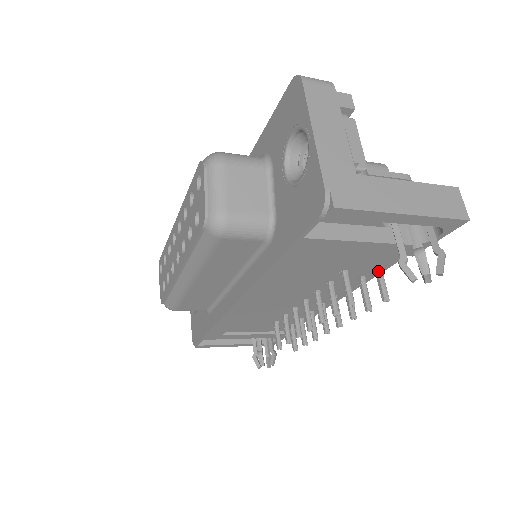
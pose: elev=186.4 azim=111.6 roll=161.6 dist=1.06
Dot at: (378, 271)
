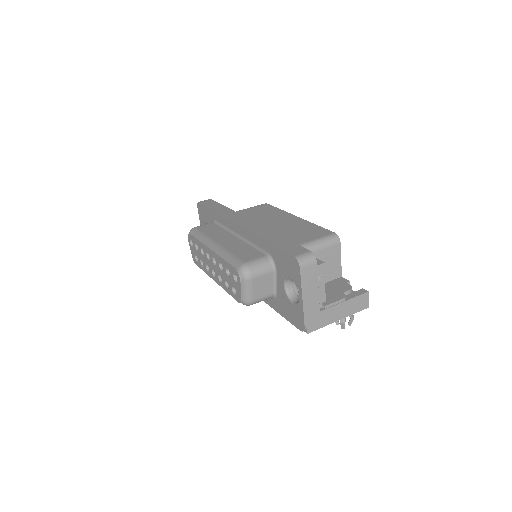
Dot at: occluded
